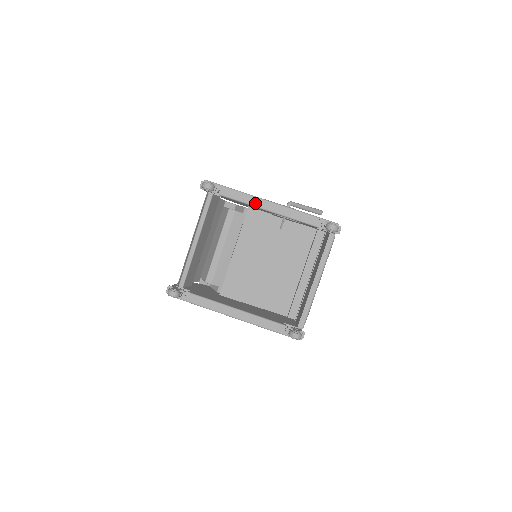
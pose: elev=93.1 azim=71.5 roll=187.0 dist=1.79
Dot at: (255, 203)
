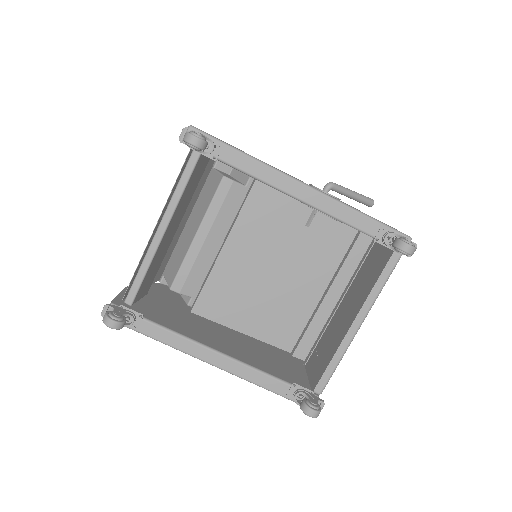
Dot at: (275, 182)
